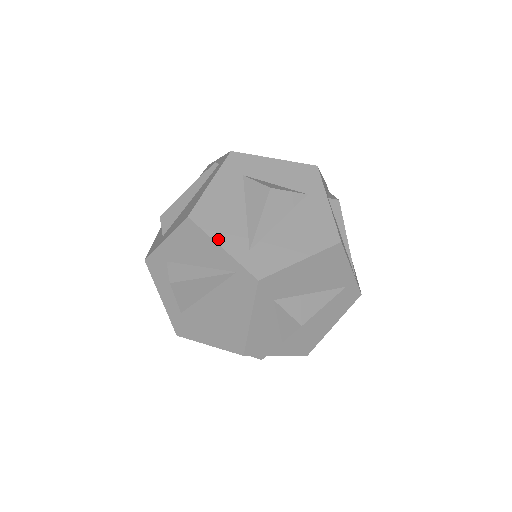
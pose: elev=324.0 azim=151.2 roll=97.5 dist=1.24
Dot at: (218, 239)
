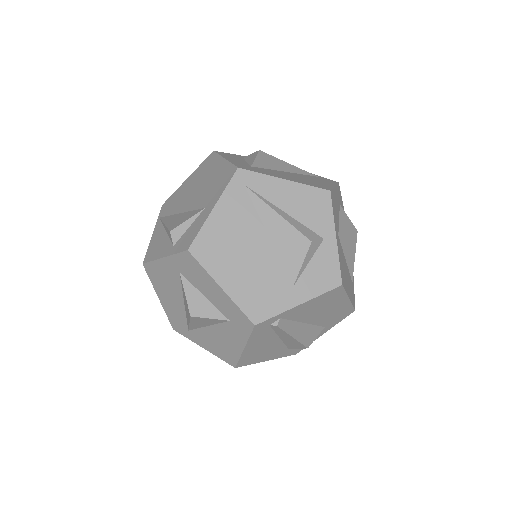
Dot at: occluded
